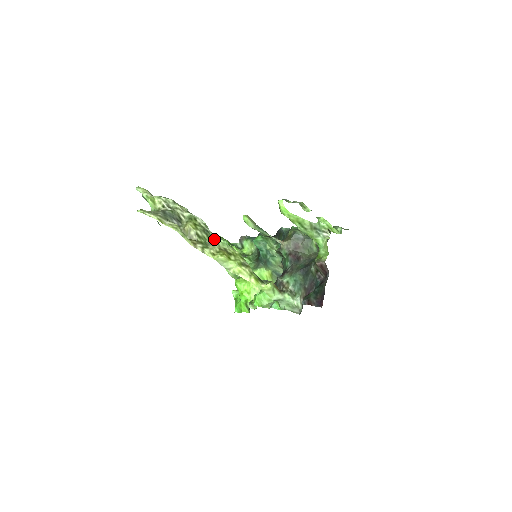
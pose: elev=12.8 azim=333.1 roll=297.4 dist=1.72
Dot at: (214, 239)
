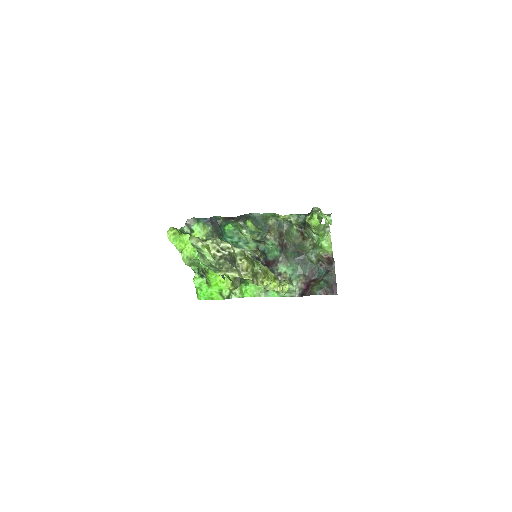
Dot at: (258, 266)
